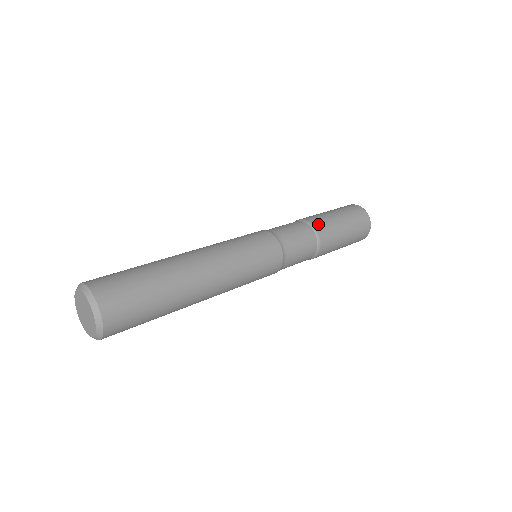
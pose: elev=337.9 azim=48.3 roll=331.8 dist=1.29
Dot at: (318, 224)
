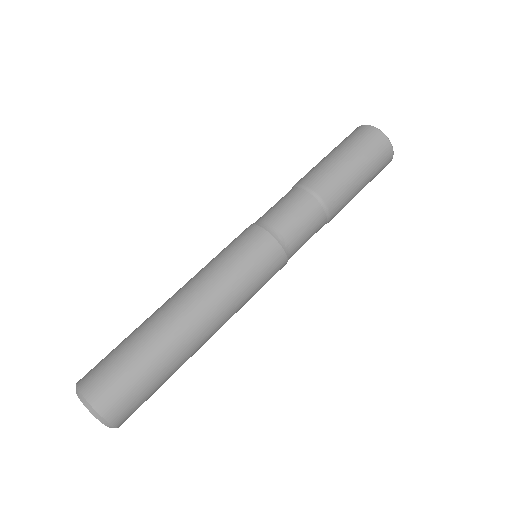
Dot at: (327, 193)
